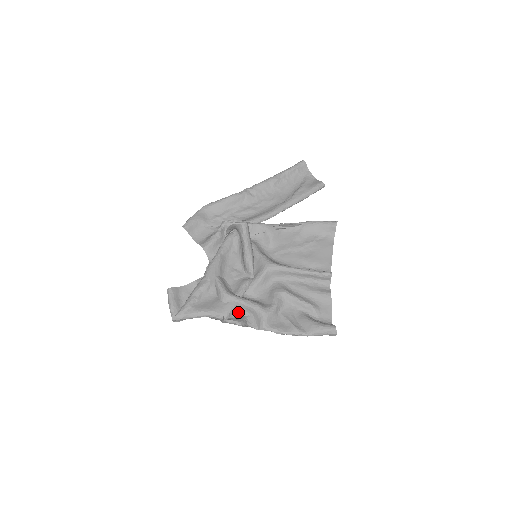
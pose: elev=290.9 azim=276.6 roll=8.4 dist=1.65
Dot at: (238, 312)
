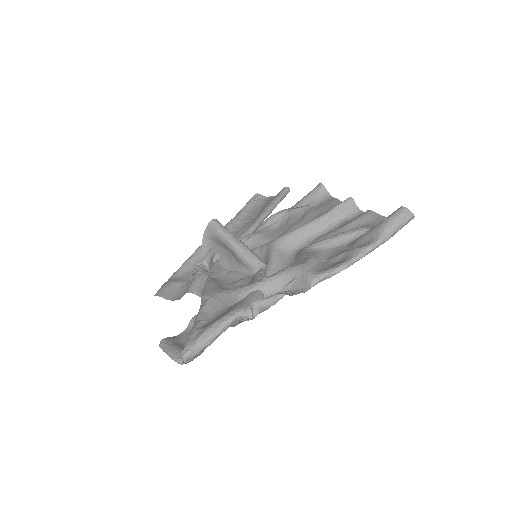
Dot at: occluded
